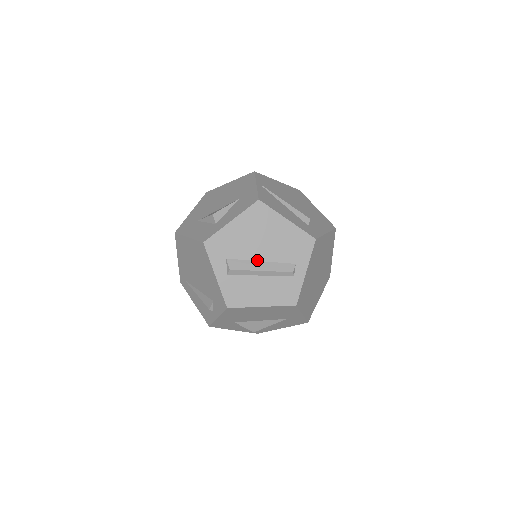
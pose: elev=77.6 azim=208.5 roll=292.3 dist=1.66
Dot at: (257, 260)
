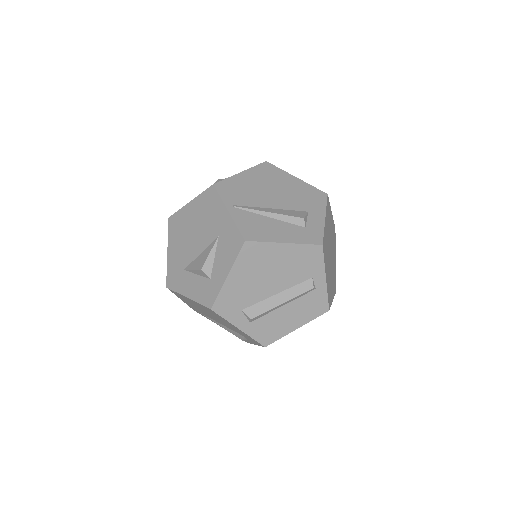
Dot at: (272, 295)
